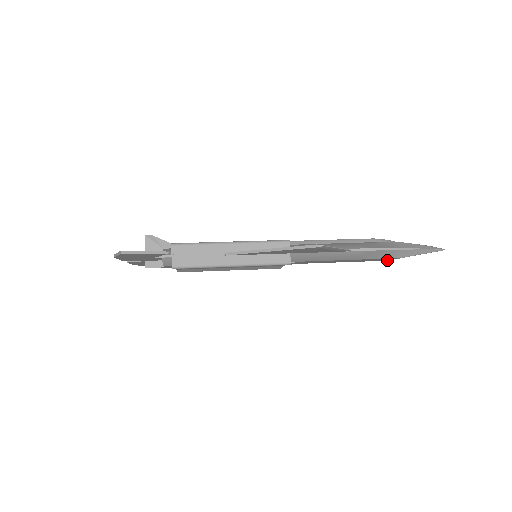
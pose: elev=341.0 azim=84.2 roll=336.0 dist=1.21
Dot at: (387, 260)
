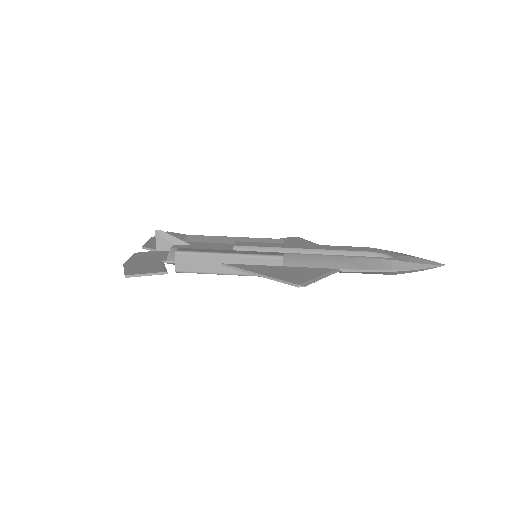
Dot at: occluded
